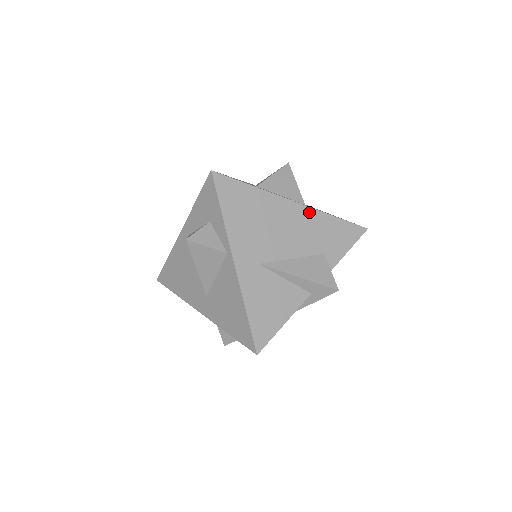
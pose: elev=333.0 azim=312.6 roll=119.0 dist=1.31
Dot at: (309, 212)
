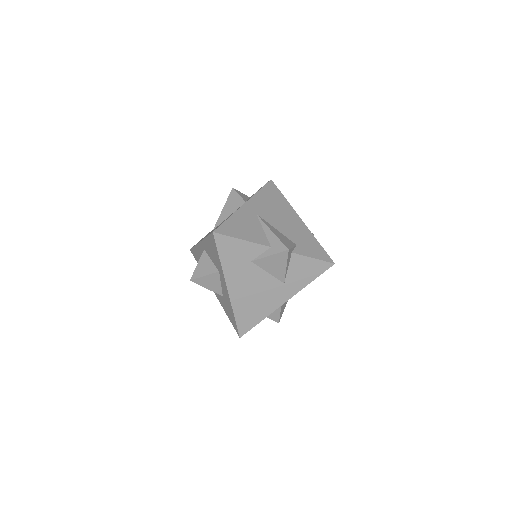
Dot at: (305, 228)
